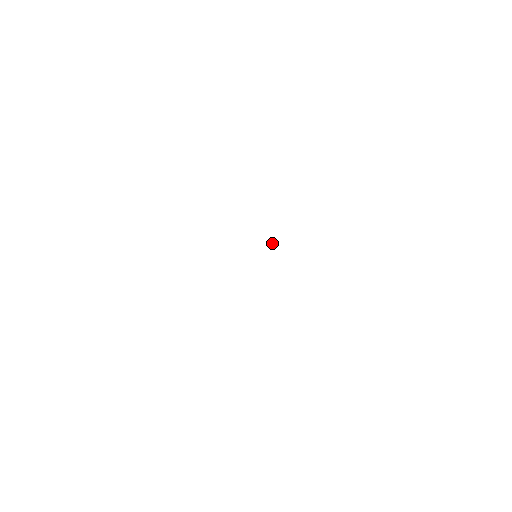
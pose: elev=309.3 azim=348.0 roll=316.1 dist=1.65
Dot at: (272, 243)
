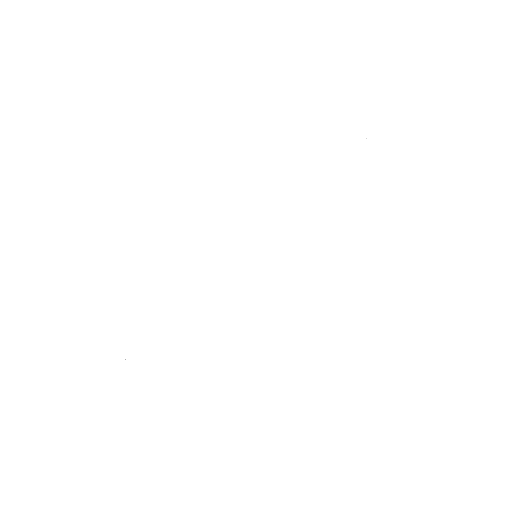
Dot at: occluded
